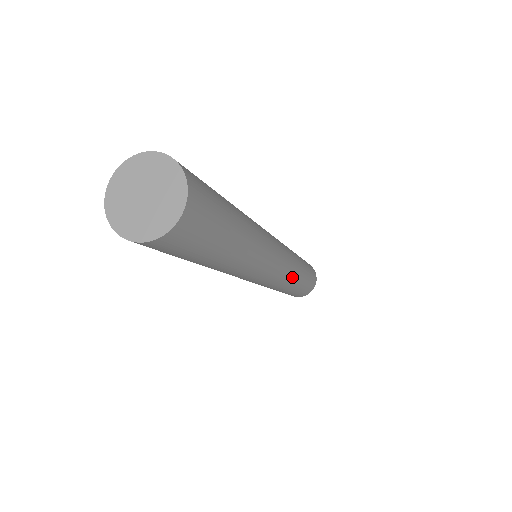
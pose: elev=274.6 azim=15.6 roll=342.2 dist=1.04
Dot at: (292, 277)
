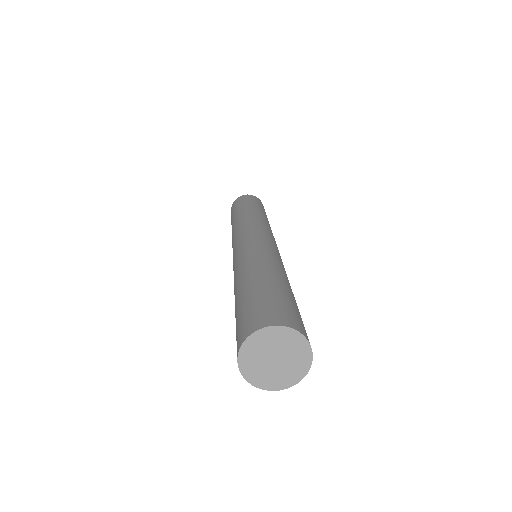
Dot at: occluded
